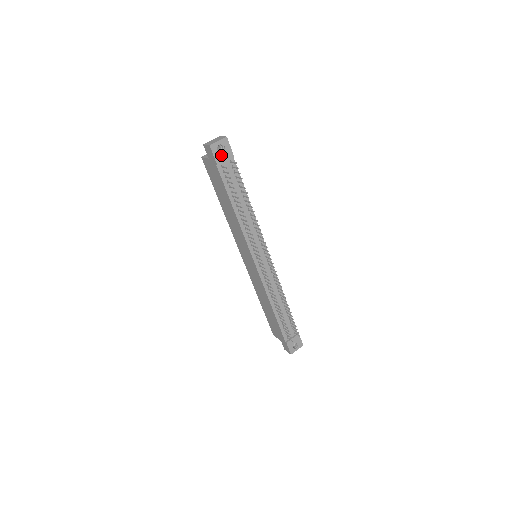
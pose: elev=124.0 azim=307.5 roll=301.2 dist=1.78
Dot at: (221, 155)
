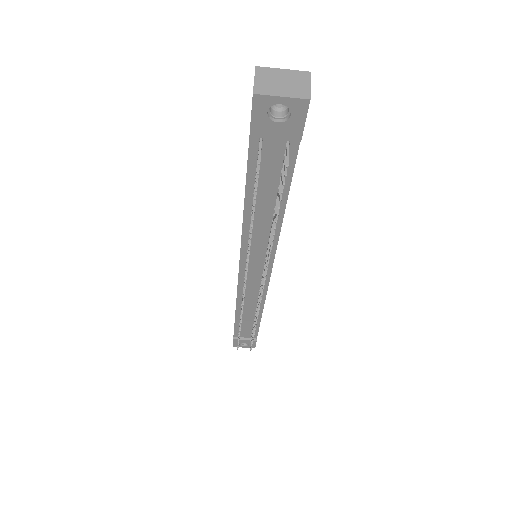
Dot at: (271, 124)
